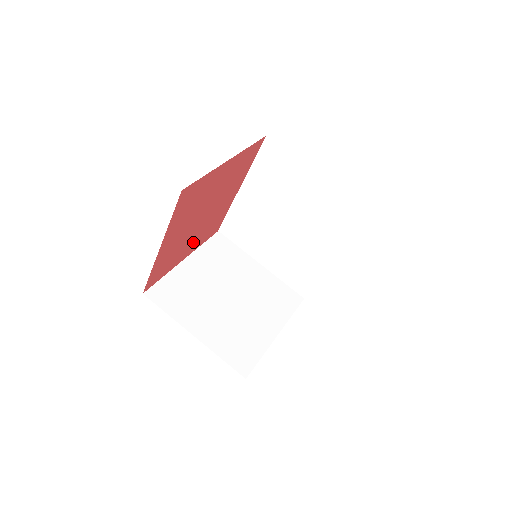
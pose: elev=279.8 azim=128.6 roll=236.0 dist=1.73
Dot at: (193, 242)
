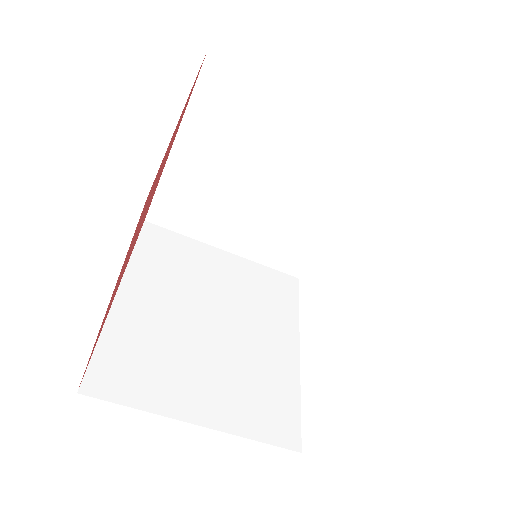
Dot at: occluded
